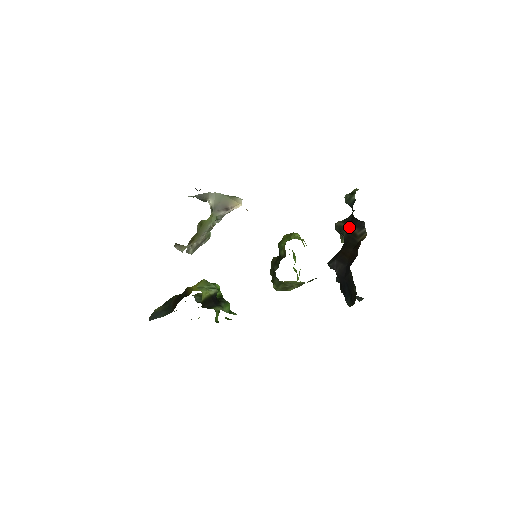
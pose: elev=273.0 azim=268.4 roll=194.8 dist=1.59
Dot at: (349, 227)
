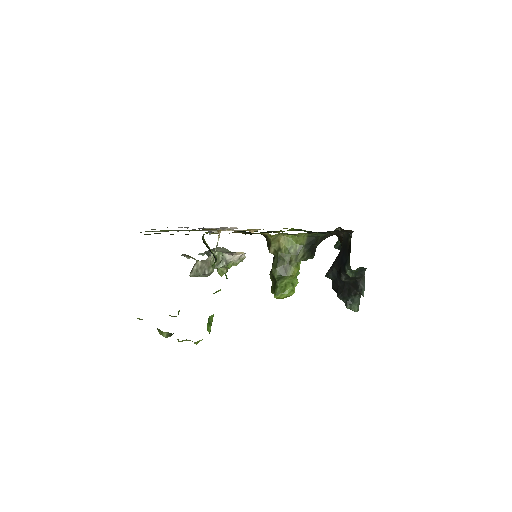
Dot at: occluded
